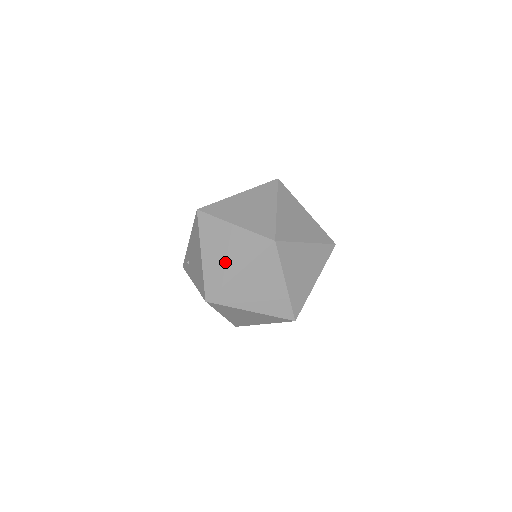
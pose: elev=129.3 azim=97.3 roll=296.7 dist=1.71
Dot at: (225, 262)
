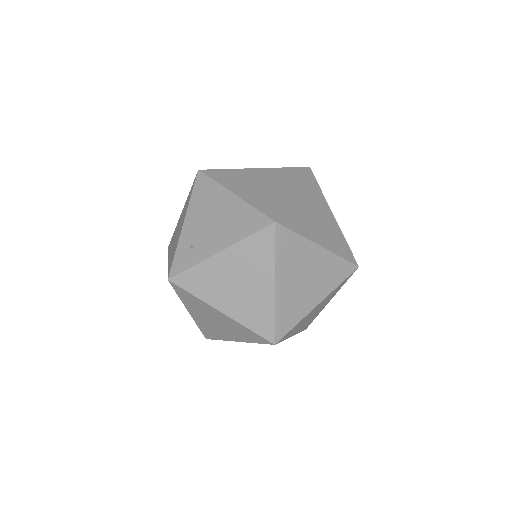
Dot at: (270, 190)
